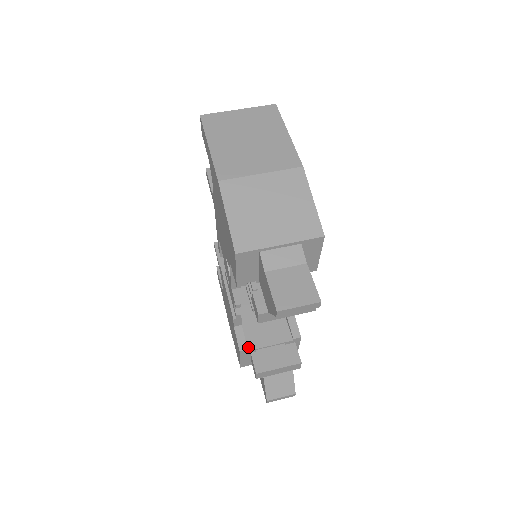
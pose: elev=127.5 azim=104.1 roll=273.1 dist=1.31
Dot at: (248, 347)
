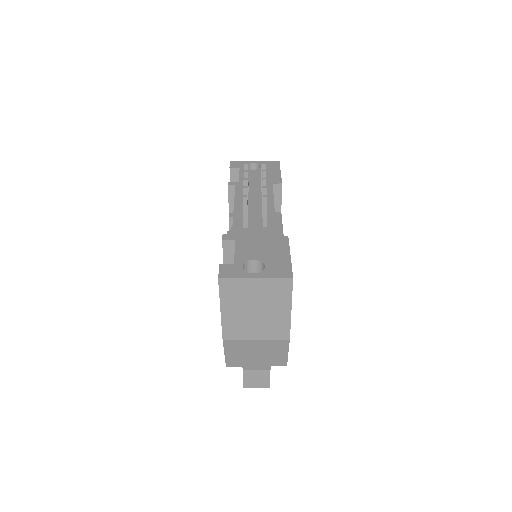
Dot at: occluded
